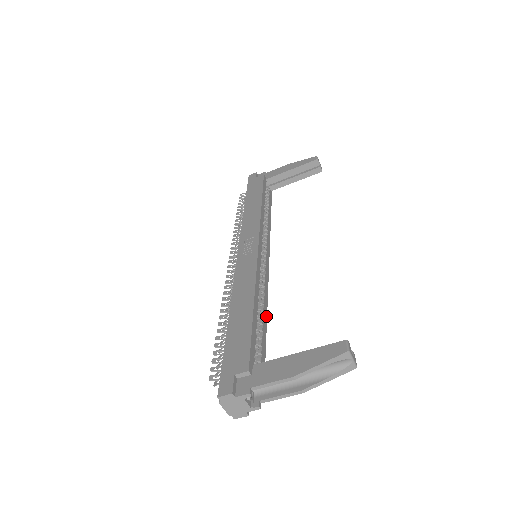
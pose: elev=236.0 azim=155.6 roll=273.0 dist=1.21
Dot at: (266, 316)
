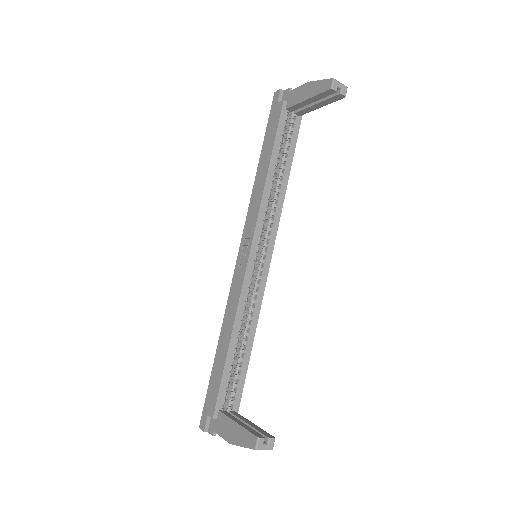
Dot at: (253, 338)
